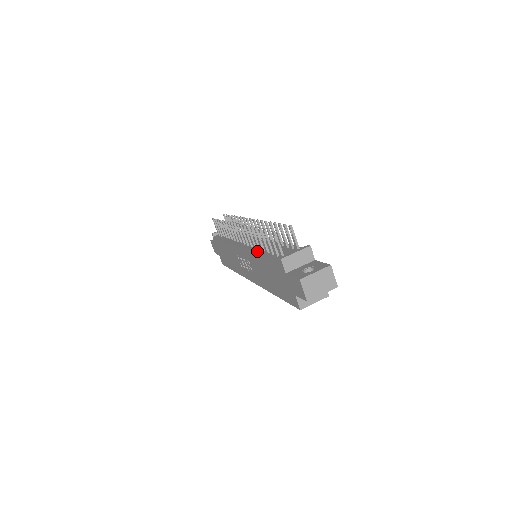
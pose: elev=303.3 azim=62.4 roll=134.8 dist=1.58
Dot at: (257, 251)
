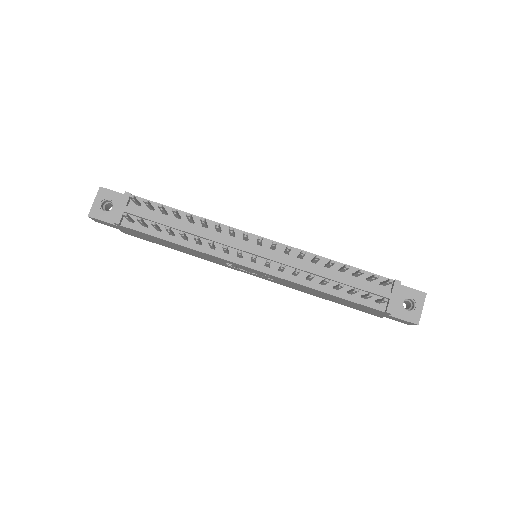
Dot at: (312, 285)
